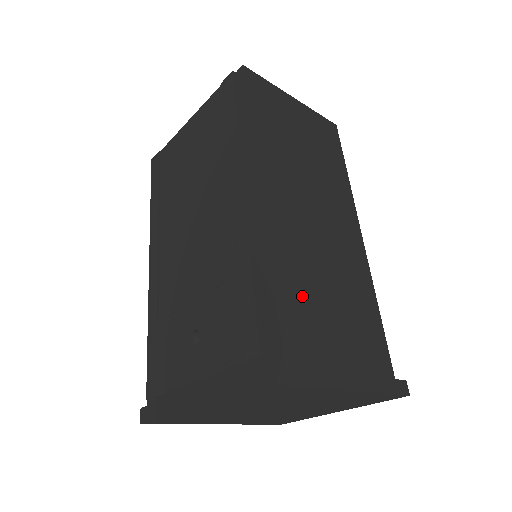
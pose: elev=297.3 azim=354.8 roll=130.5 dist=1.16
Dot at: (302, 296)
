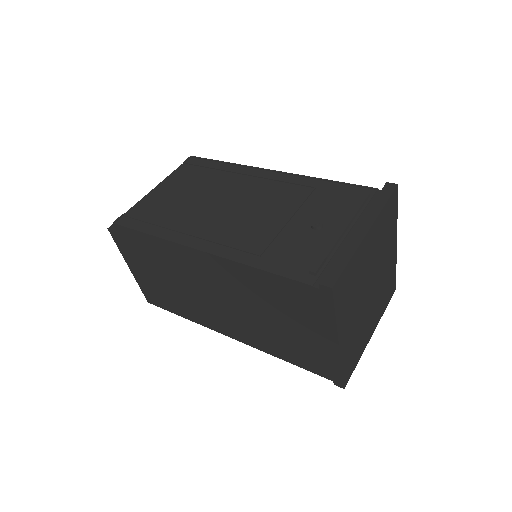
Dot at: occluded
